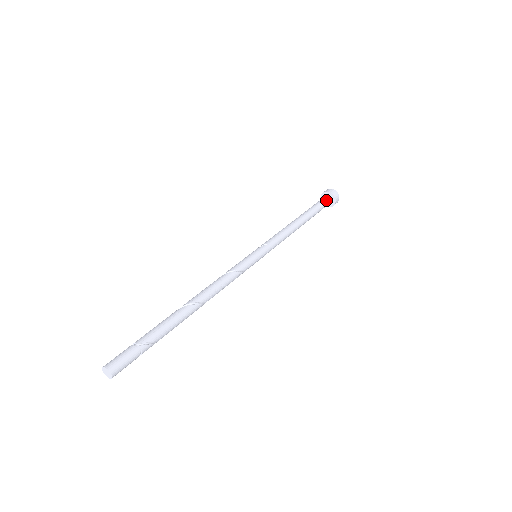
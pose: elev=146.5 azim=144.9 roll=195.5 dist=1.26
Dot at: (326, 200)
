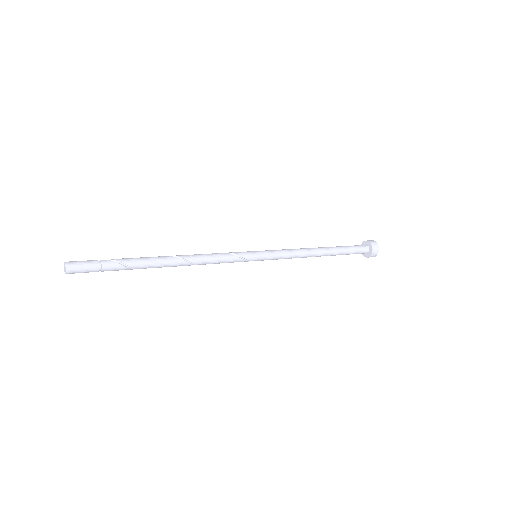
Dot at: (359, 245)
